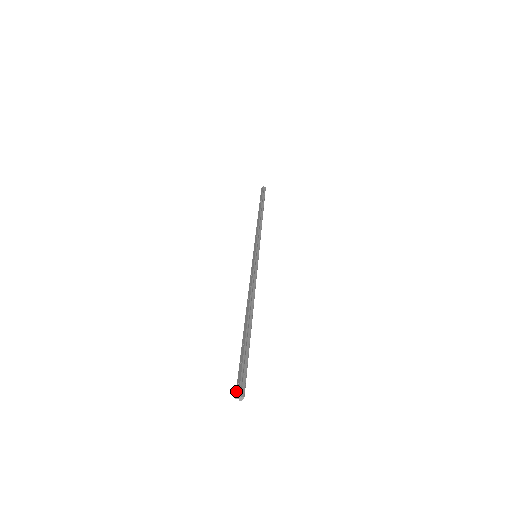
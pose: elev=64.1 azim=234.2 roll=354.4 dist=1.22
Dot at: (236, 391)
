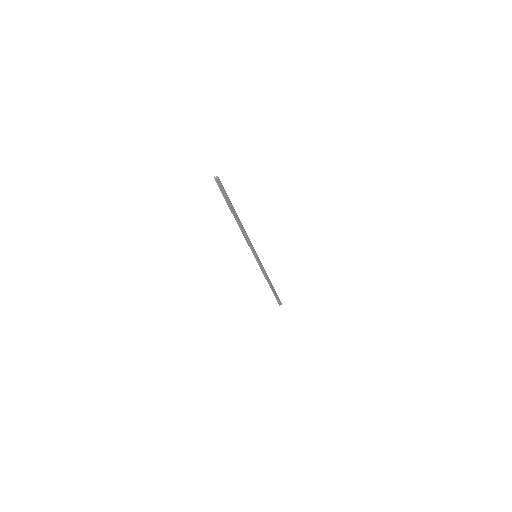
Dot at: (216, 182)
